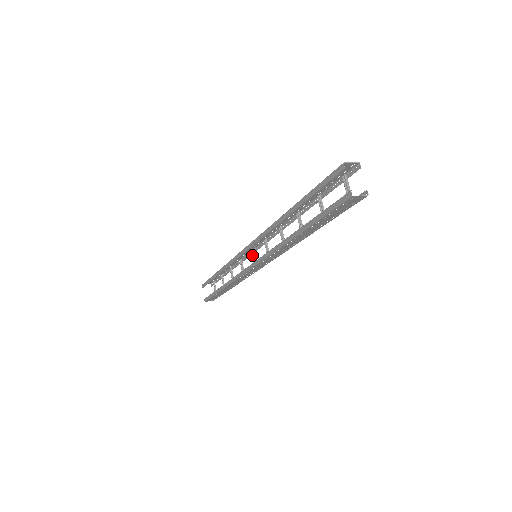
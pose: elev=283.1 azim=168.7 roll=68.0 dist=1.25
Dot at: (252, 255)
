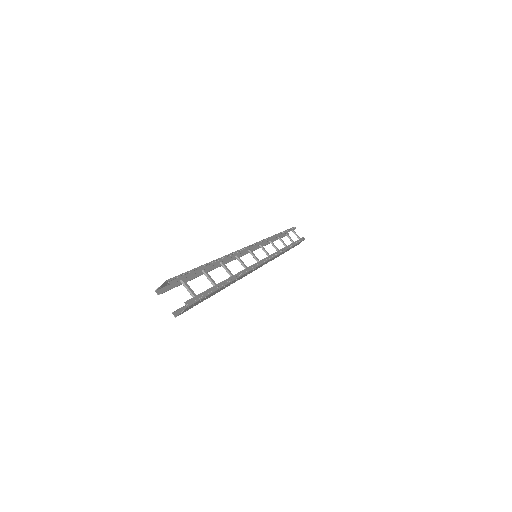
Dot at: (261, 246)
